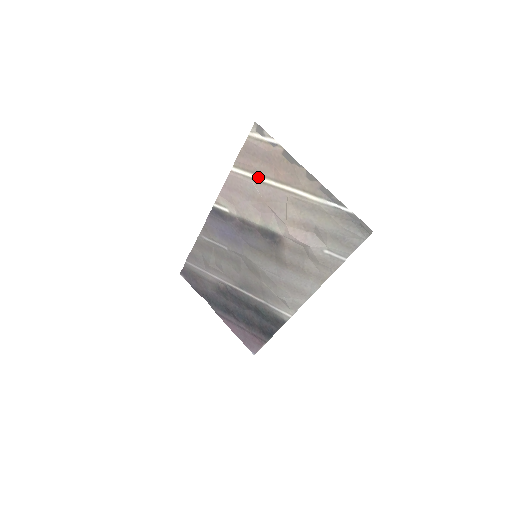
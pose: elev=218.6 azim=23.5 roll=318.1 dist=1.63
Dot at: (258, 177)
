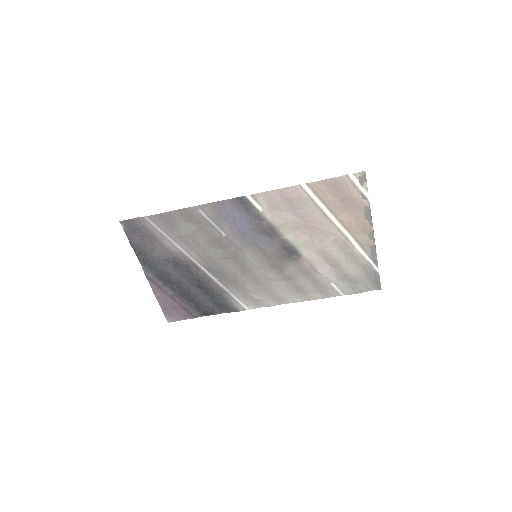
Dot at: (324, 207)
